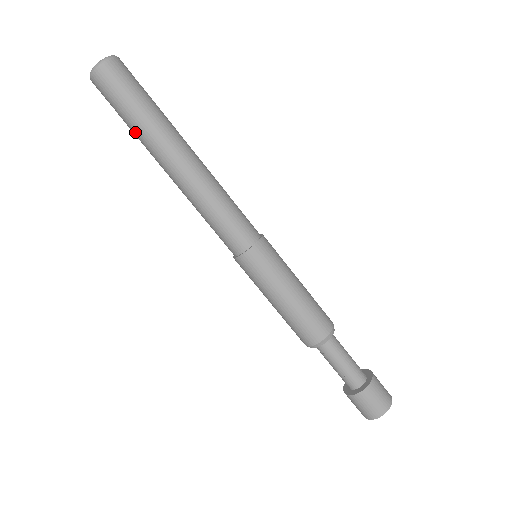
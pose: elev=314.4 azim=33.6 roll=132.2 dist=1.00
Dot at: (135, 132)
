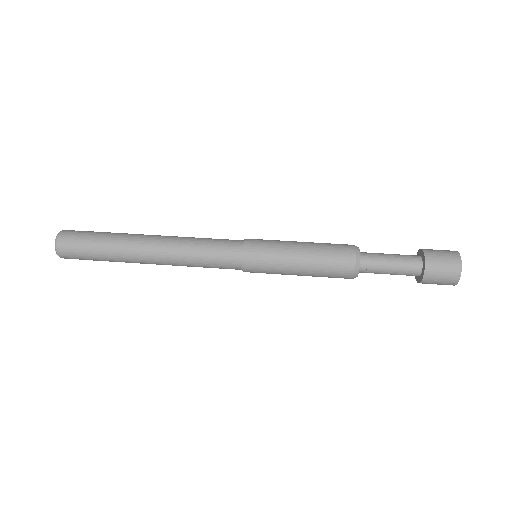
Dot at: (110, 258)
